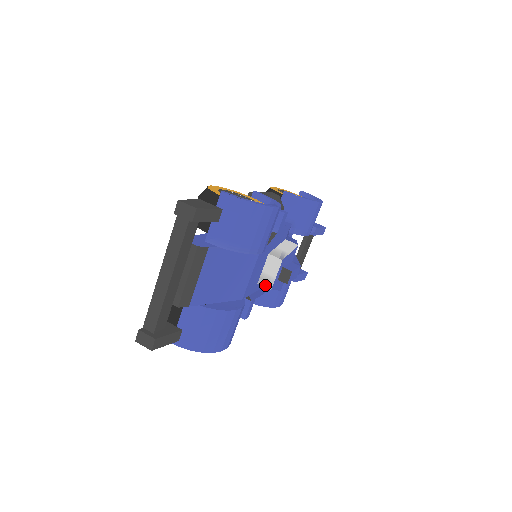
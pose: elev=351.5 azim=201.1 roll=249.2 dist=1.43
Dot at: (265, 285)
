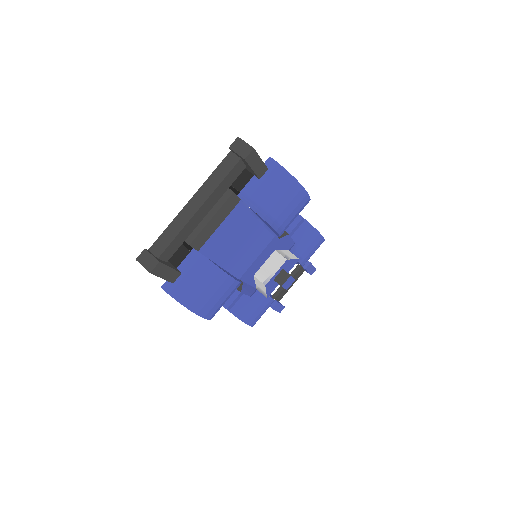
Dot at: (261, 279)
